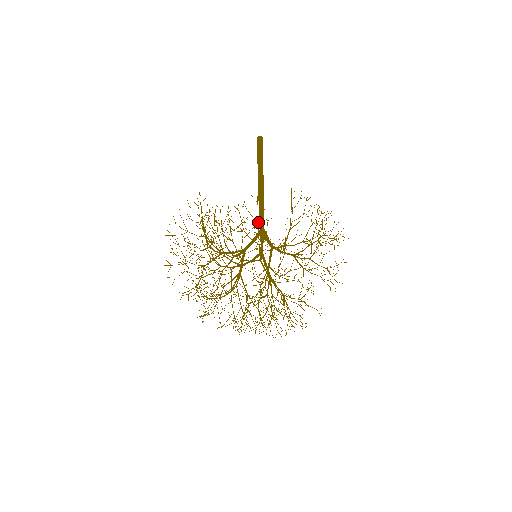
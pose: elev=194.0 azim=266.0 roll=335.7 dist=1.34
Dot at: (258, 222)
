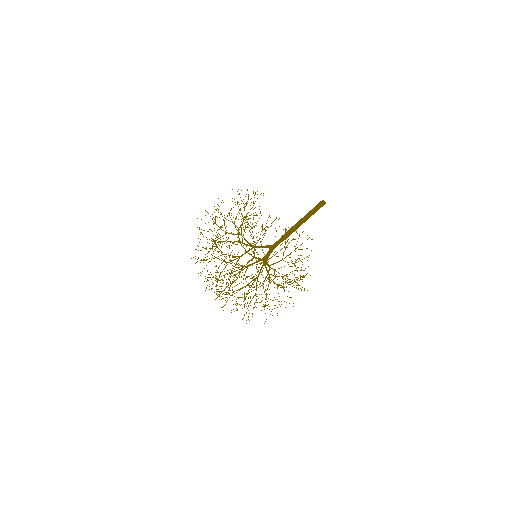
Dot at: occluded
